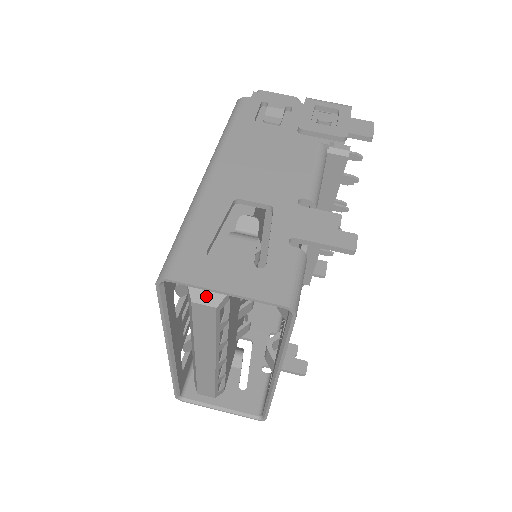
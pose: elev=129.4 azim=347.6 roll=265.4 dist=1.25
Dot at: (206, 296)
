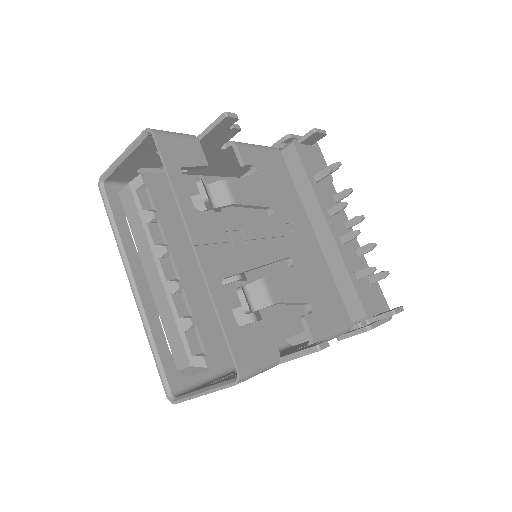
Dot at: occluded
